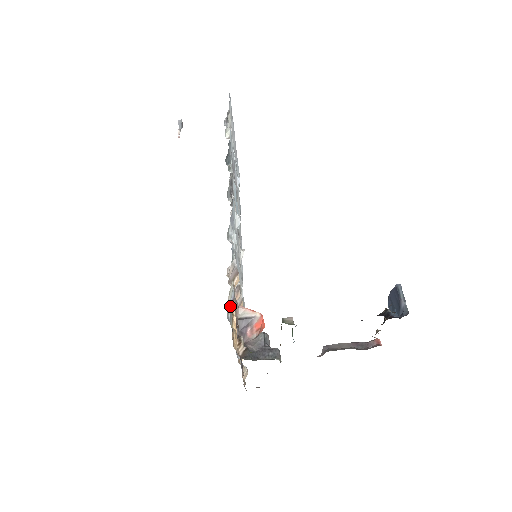
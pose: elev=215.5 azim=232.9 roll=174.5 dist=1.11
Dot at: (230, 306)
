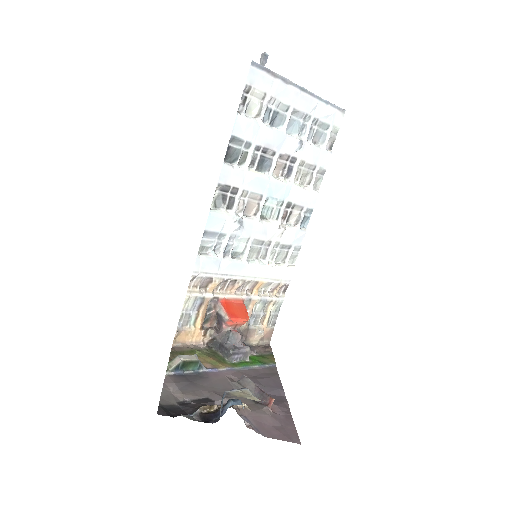
Dot at: (197, 308)
